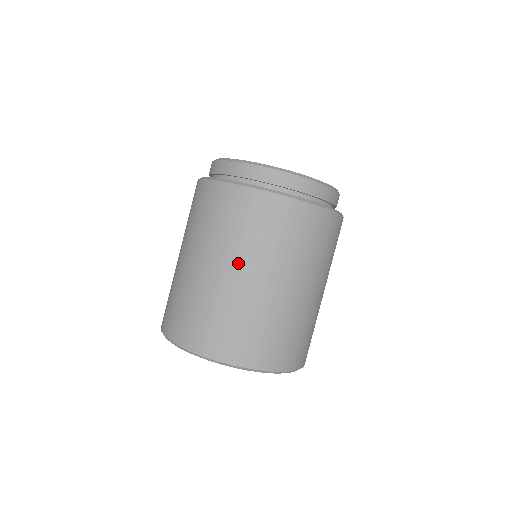
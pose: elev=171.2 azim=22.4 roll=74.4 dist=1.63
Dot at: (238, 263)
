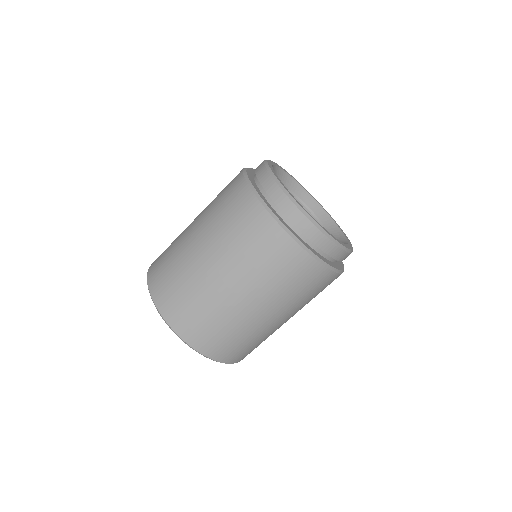
Dot at: (200, 215)
